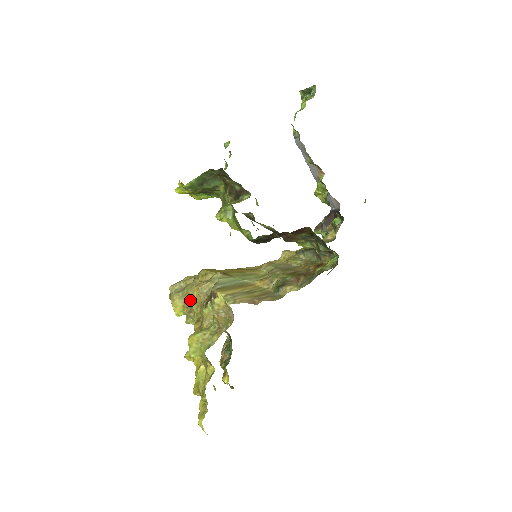
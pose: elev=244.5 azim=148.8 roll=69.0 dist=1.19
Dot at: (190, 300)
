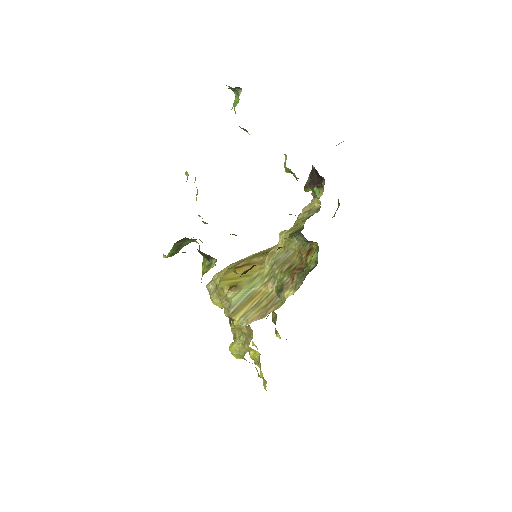
Dot at: occluded
